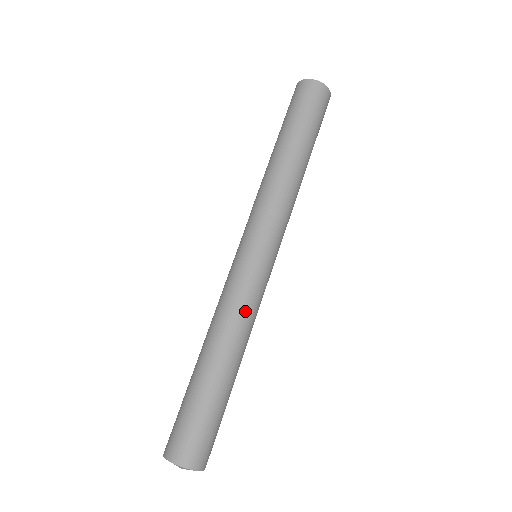
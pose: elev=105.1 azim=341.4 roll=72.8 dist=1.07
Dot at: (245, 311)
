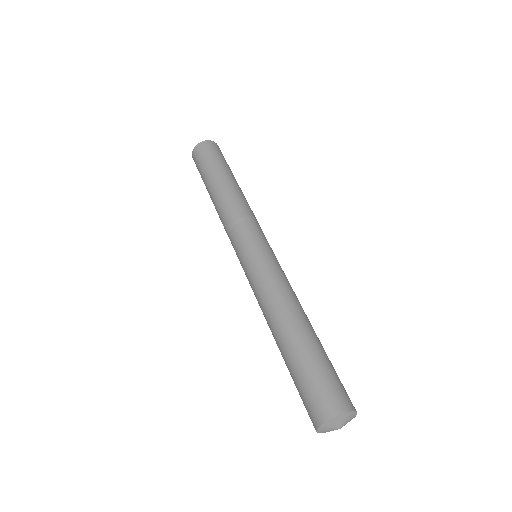
Dot at: (284, 284)
